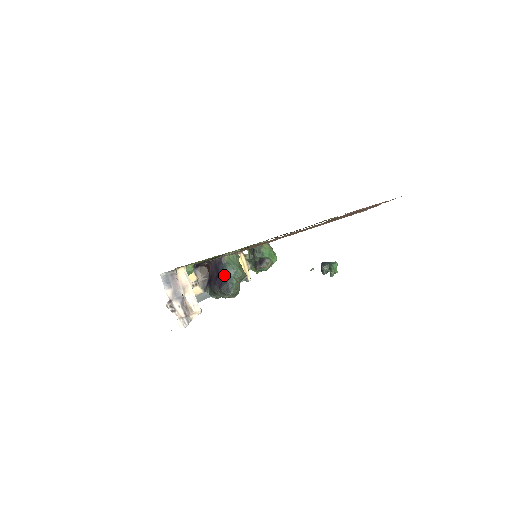
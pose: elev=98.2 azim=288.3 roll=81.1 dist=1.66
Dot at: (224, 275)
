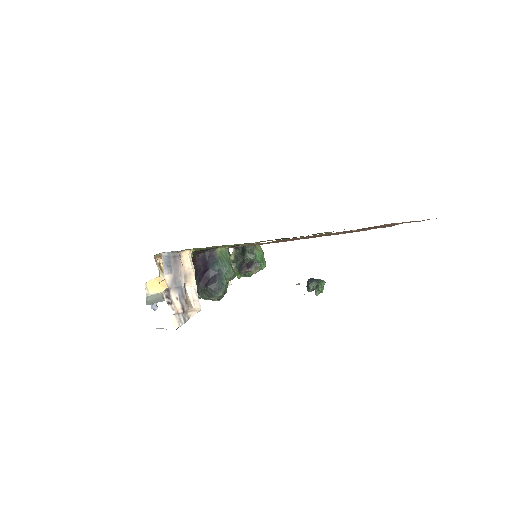
Dot at: (214, 272)
